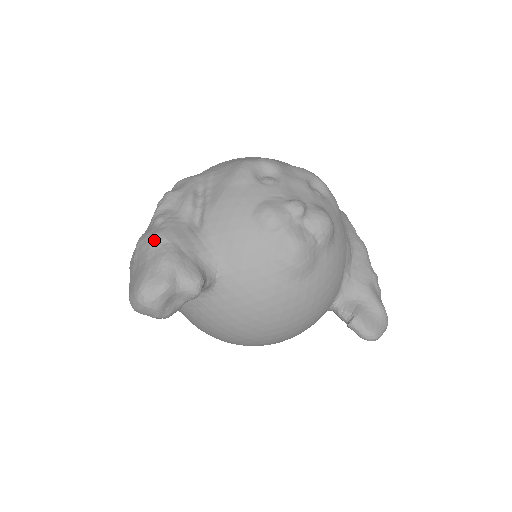
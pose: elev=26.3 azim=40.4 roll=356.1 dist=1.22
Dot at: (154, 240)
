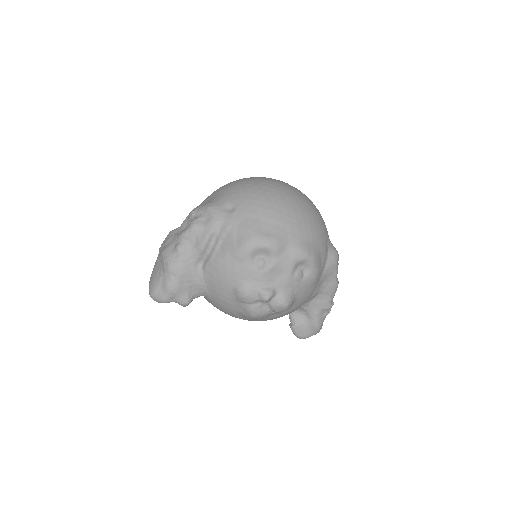
Dot at: (168, 270)
